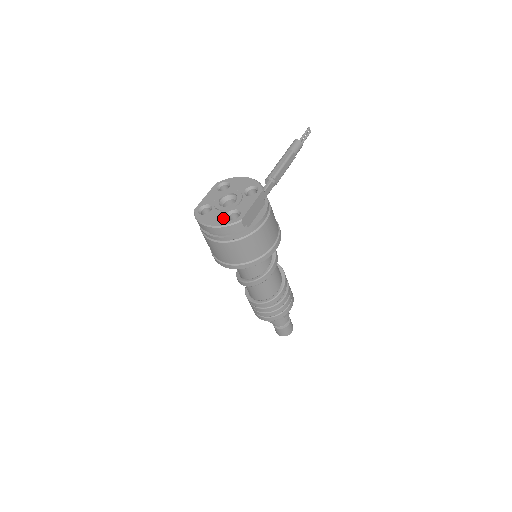
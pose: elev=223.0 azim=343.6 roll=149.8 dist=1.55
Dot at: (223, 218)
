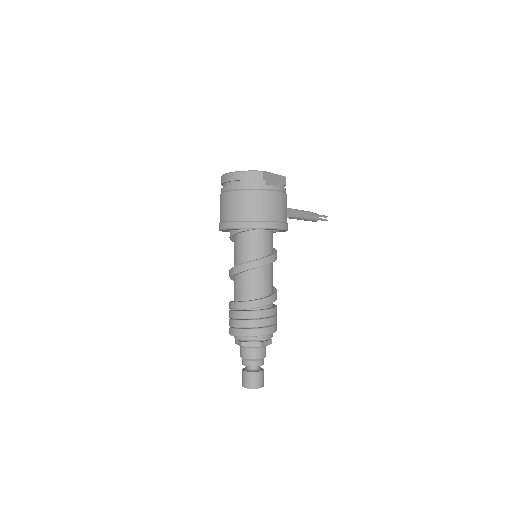
Dot at: occluded
